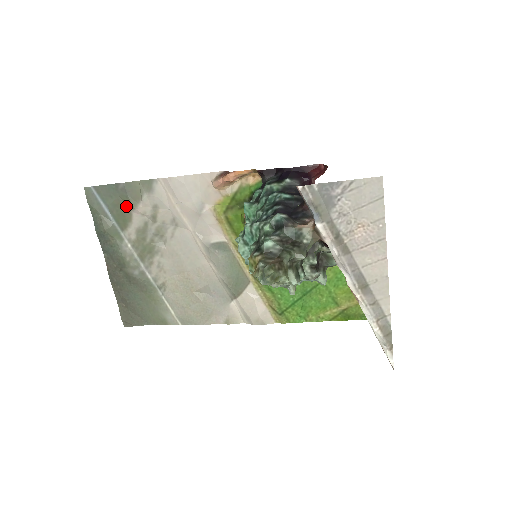
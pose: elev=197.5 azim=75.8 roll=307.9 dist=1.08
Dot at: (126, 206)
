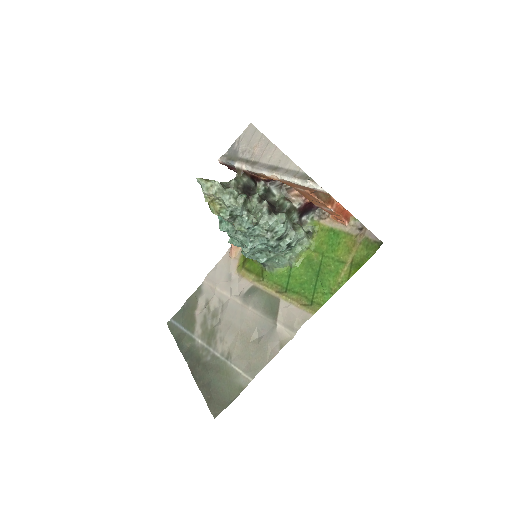
Dot at: (191, 315)
